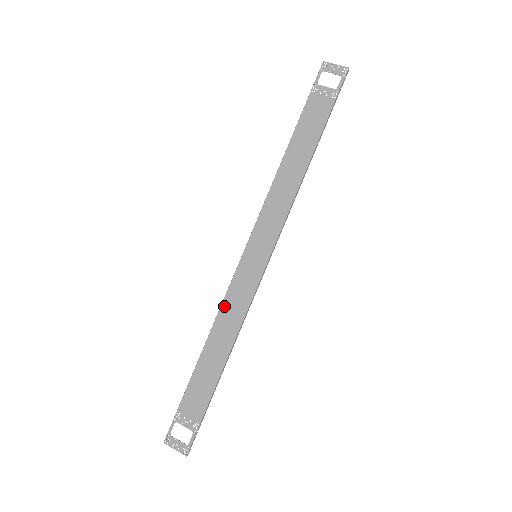
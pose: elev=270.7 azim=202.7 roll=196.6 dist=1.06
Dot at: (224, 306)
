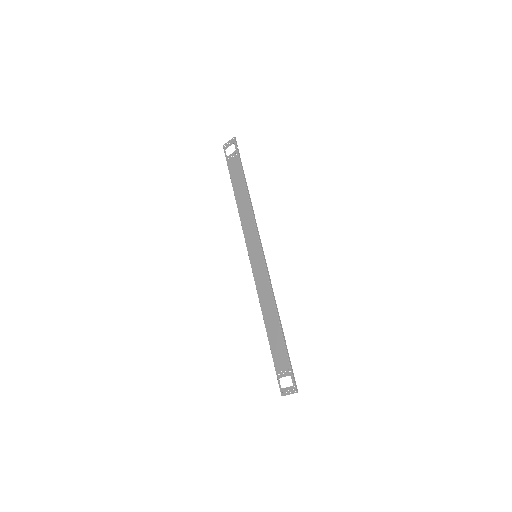
Dot at: (259, 294)
